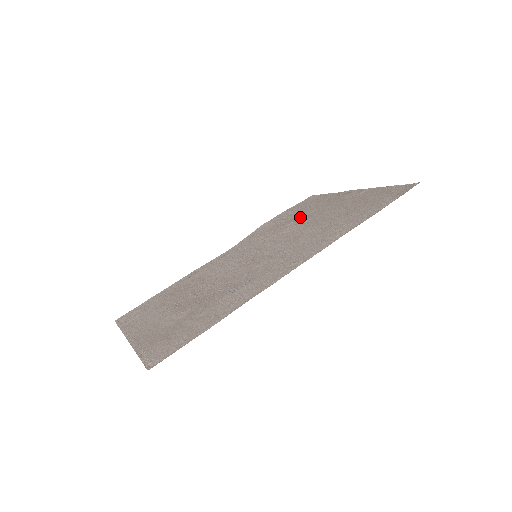
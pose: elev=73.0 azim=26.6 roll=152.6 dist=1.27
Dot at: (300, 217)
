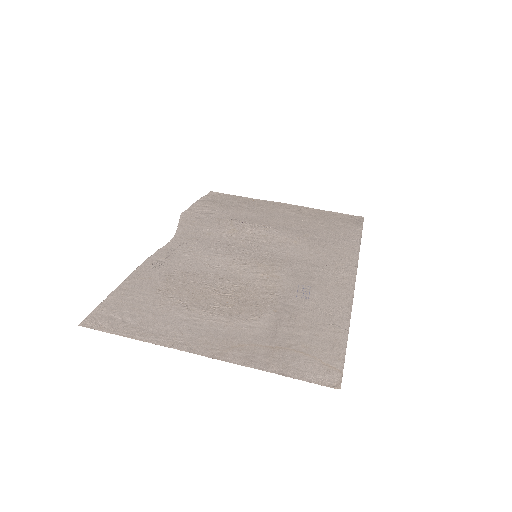
Dot at: (247, 218)
